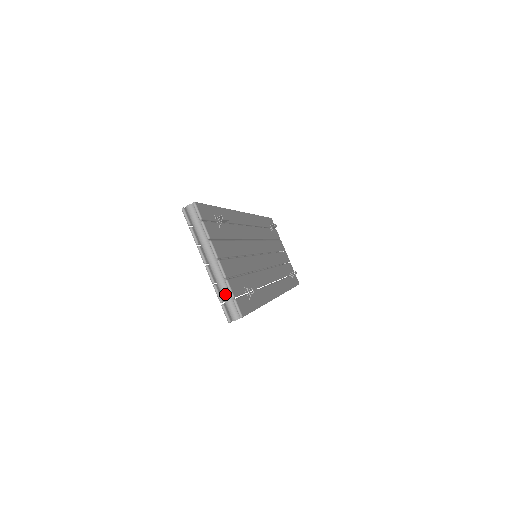
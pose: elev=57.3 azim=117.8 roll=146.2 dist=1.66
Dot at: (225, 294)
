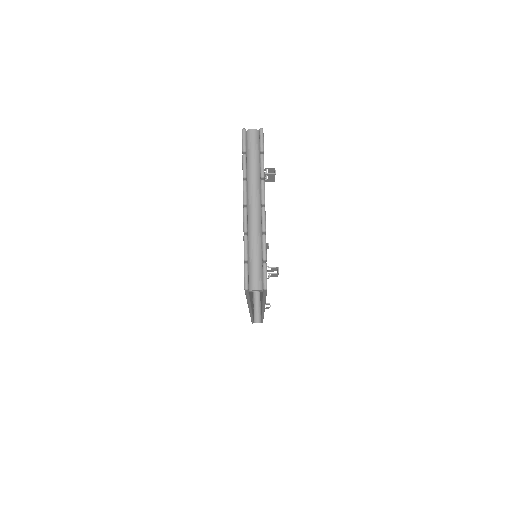
Dot at: (255, 252)
